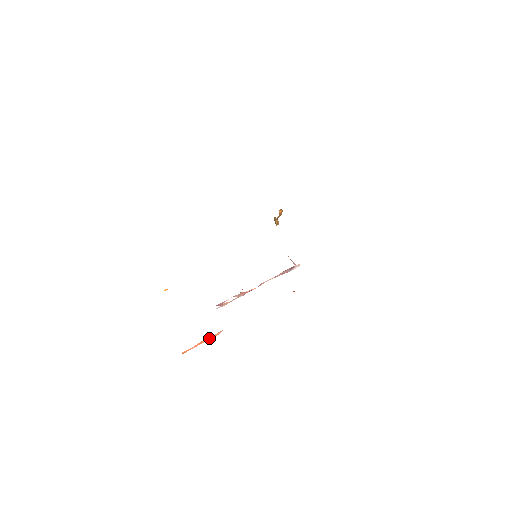
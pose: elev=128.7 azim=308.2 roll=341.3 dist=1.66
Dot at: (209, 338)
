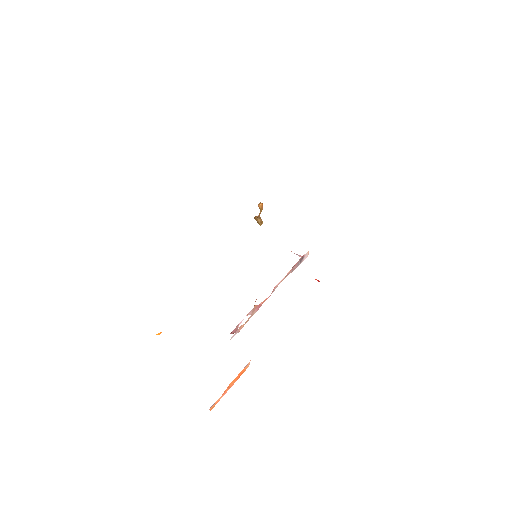
Dot at: (237, 377)
